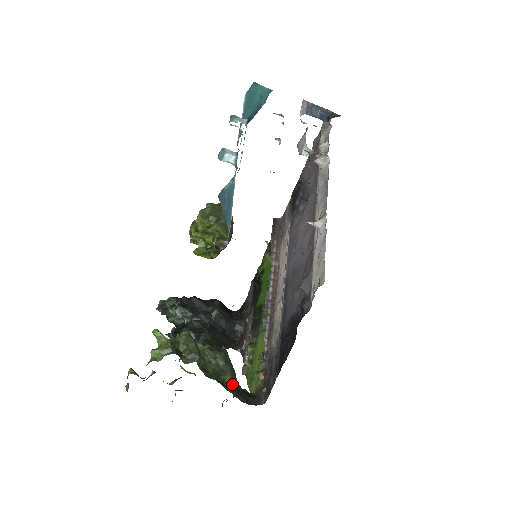
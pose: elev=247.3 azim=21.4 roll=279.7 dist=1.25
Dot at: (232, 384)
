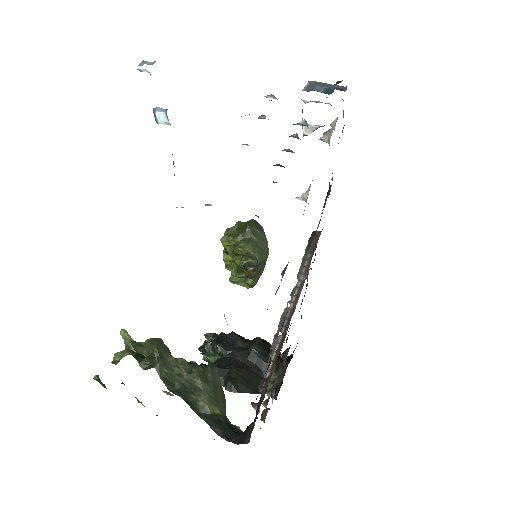
Dot at: (207, 409)
